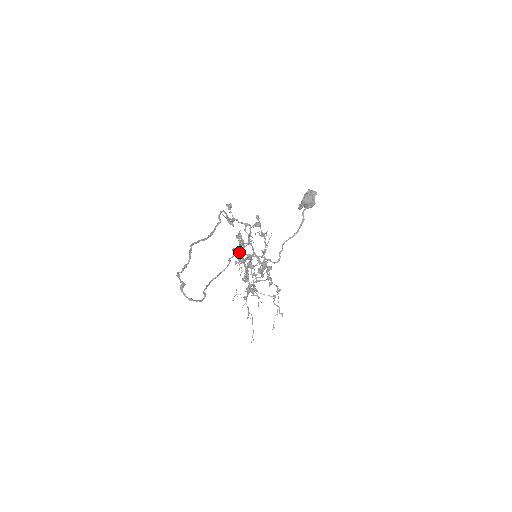
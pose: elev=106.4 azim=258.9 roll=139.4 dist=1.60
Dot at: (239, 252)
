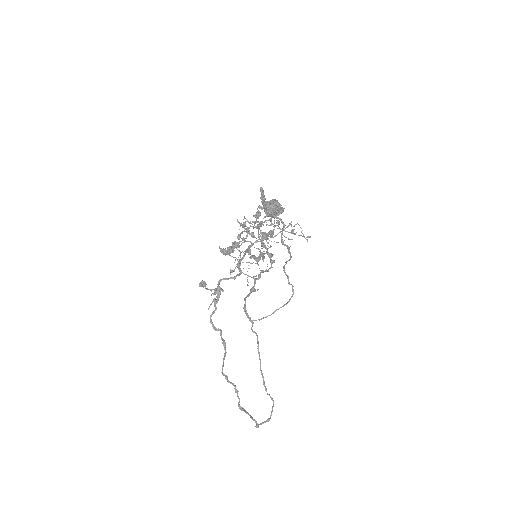
Dot at: occluded
